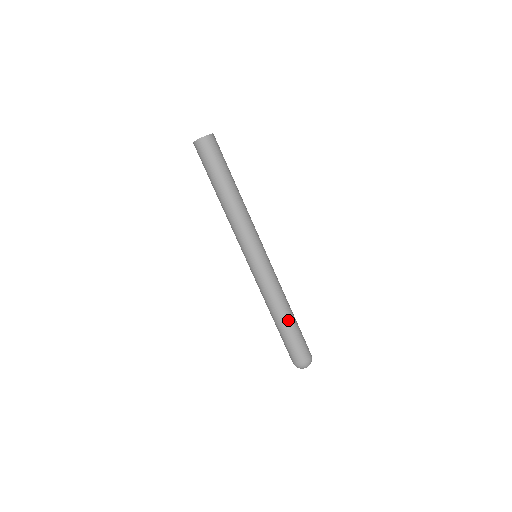
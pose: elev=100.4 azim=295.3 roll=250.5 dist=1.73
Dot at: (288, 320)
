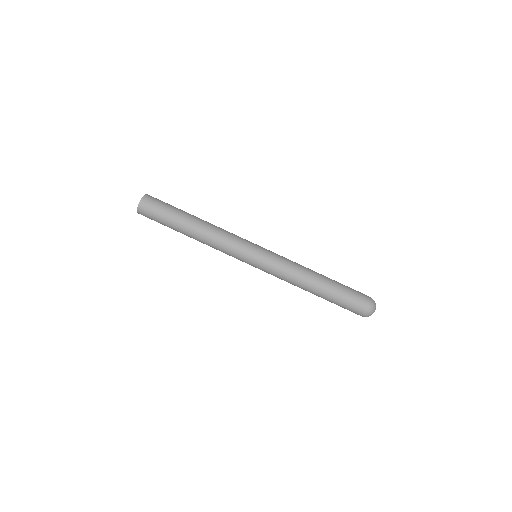
Dot at: (321, 291)
